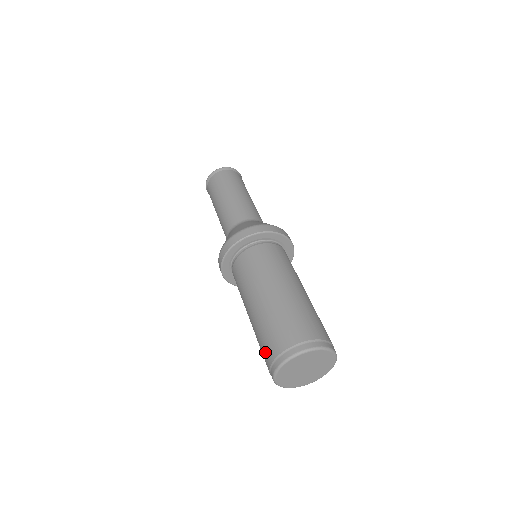
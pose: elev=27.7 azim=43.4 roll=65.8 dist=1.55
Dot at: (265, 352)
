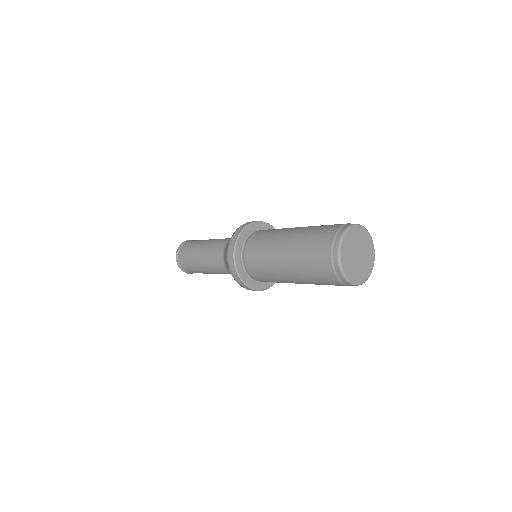
Dot at: (321, 240)
